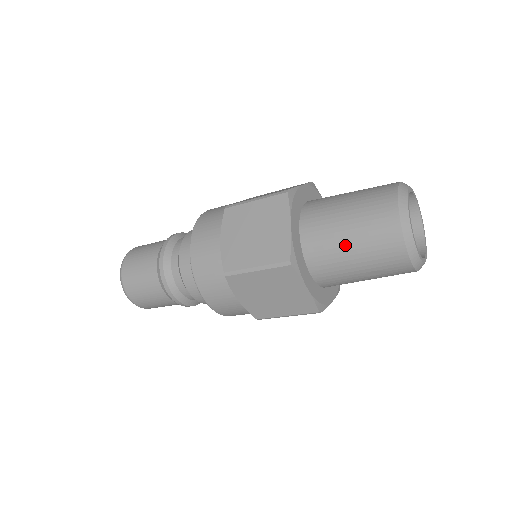
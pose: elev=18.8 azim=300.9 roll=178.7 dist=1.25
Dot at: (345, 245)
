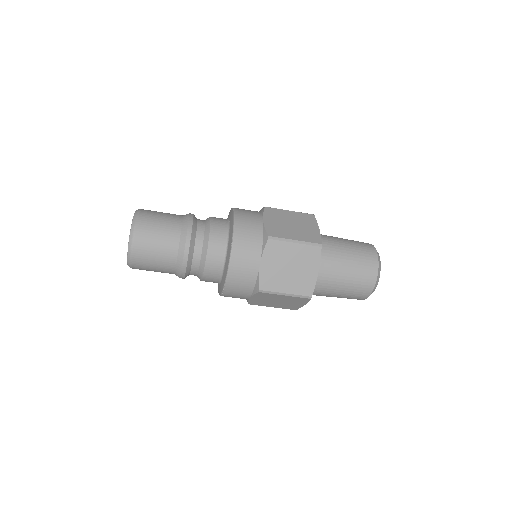
Dot at: (339, 287)
